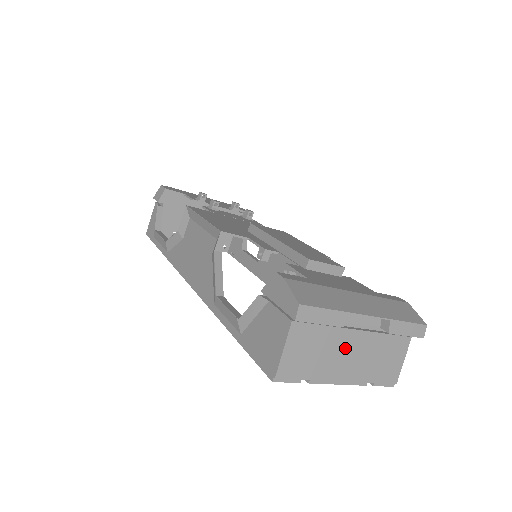
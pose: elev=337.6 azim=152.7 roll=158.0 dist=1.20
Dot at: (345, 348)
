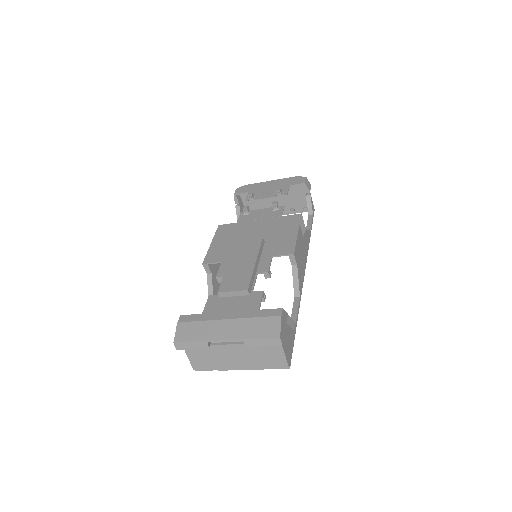
Dot at: (228, 354)
